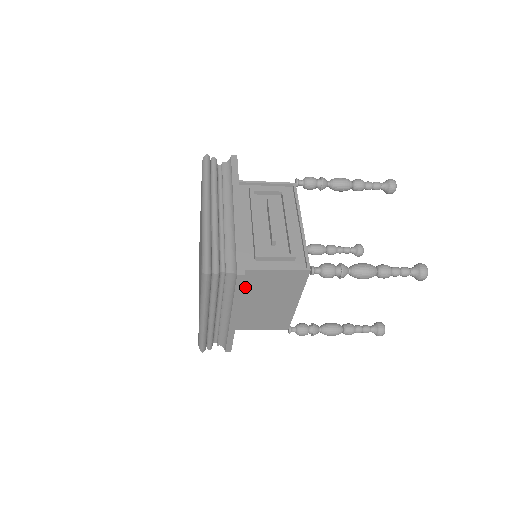
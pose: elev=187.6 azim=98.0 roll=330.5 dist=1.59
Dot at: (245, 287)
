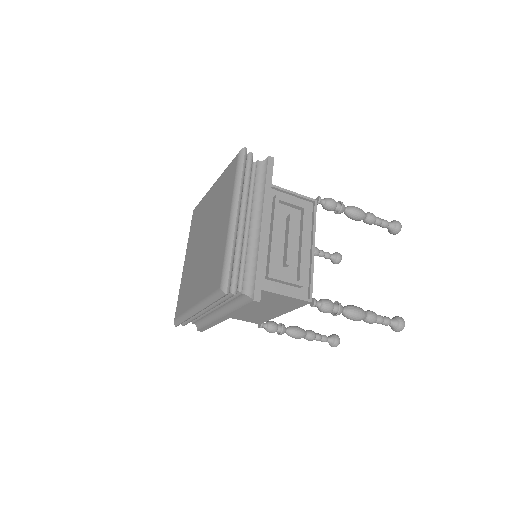
Dot at: occluded
